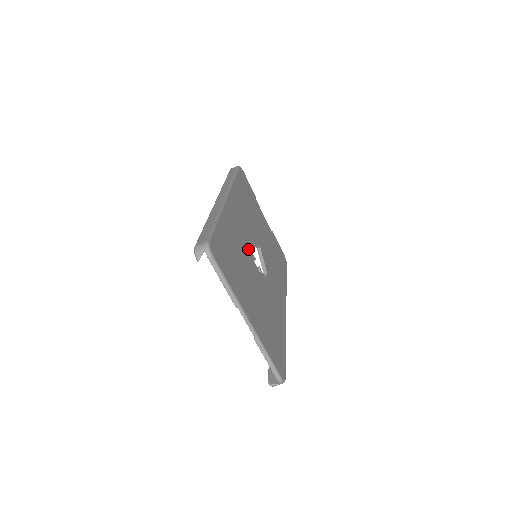
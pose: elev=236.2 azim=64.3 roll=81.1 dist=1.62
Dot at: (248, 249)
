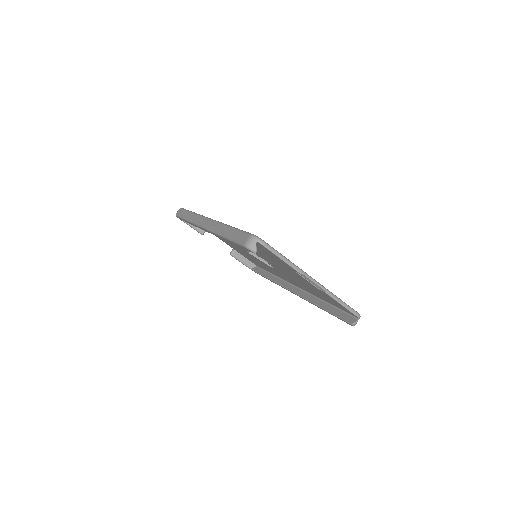
Dot at: occluded
